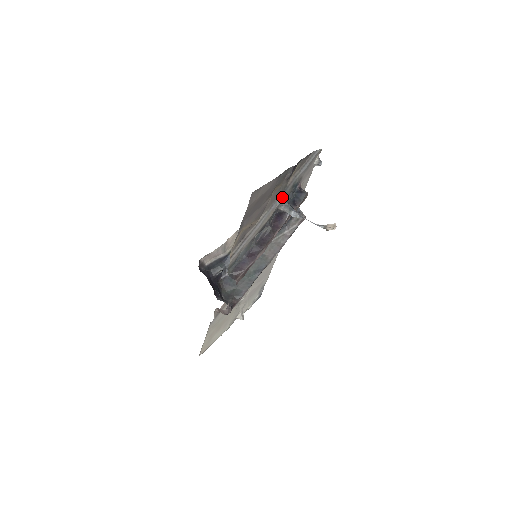
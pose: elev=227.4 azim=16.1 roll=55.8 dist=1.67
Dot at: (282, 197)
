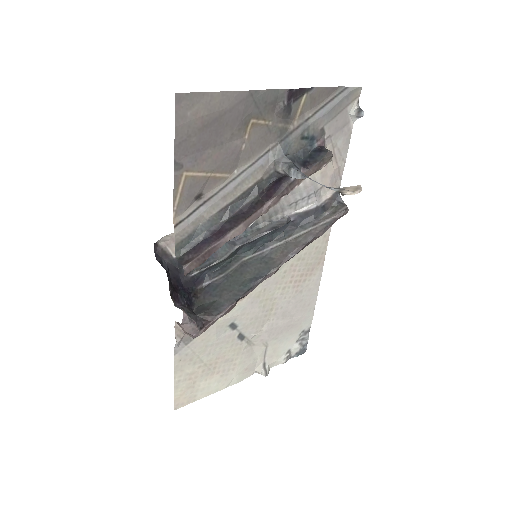
Dot at: (279, 149)
